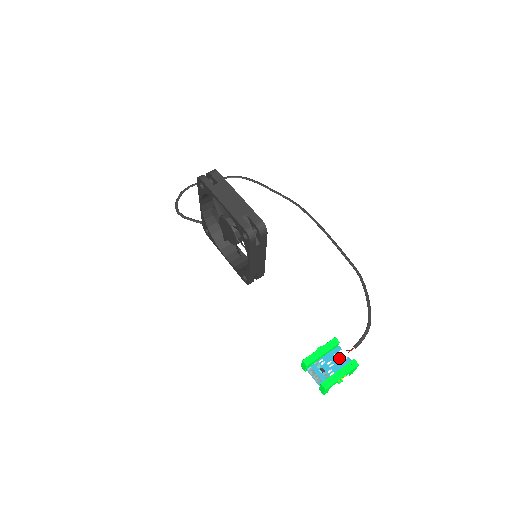
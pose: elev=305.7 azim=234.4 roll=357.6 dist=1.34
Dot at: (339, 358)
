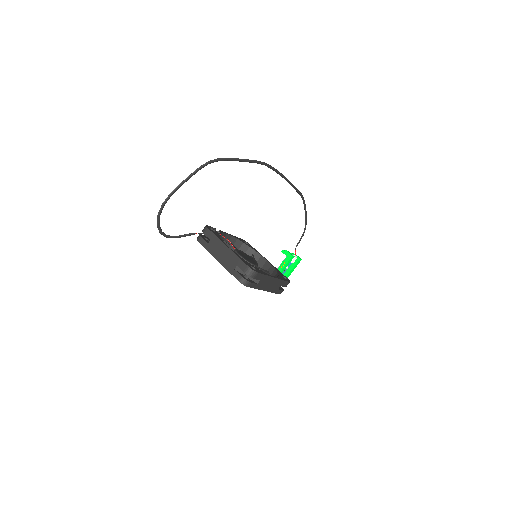
Dot at: (293, 262)
